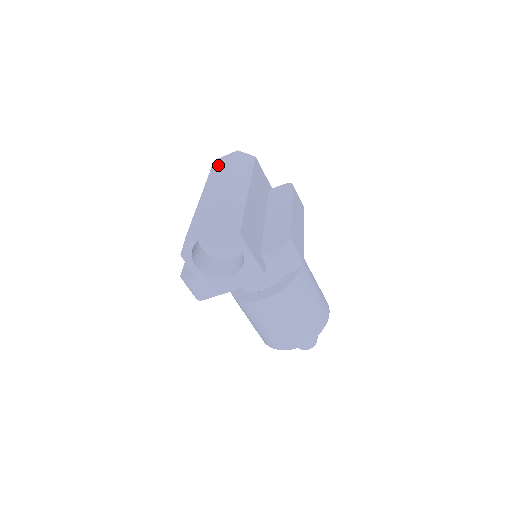
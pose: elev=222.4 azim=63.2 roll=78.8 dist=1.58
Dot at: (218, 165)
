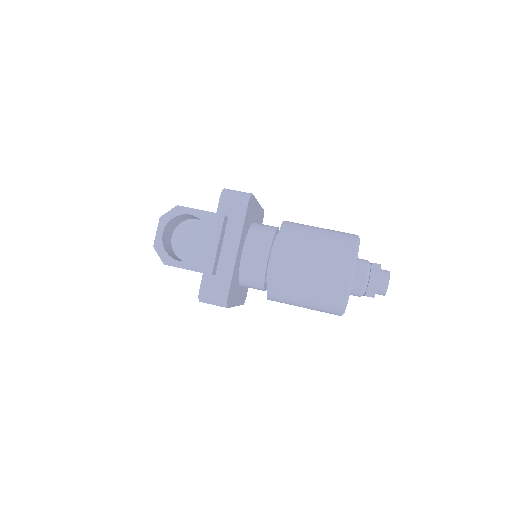
Dot at: occluded
